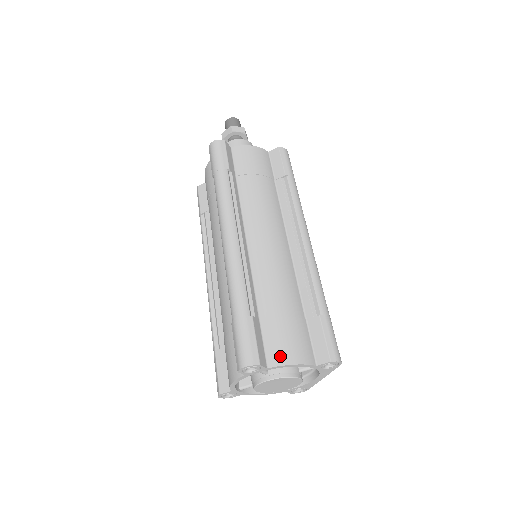
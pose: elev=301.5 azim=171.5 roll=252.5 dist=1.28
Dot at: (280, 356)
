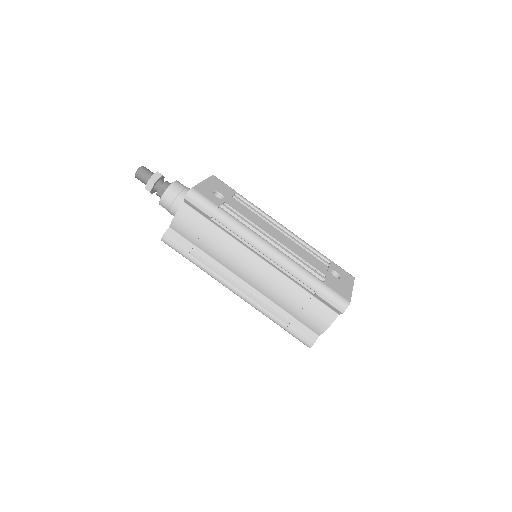
Dot at: (318, 329)
